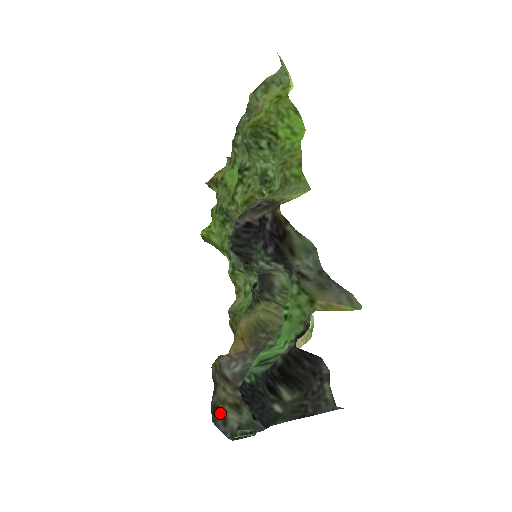
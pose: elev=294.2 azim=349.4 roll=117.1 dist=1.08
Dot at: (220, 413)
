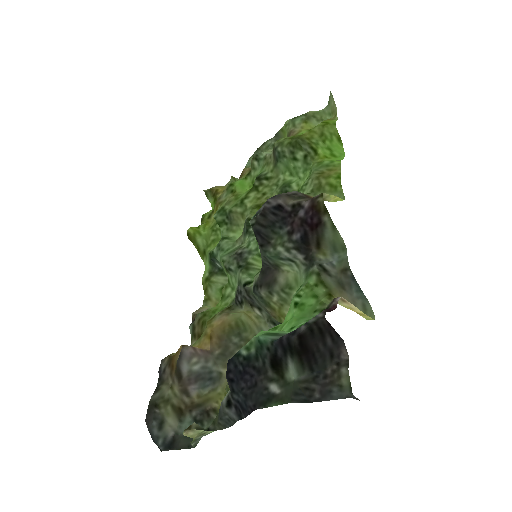
Dot at: (159, 413)
